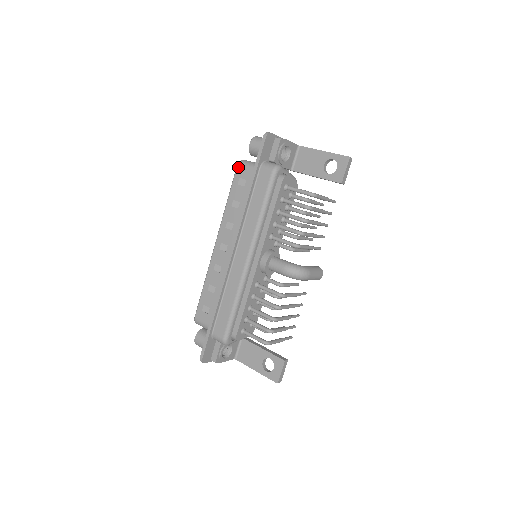
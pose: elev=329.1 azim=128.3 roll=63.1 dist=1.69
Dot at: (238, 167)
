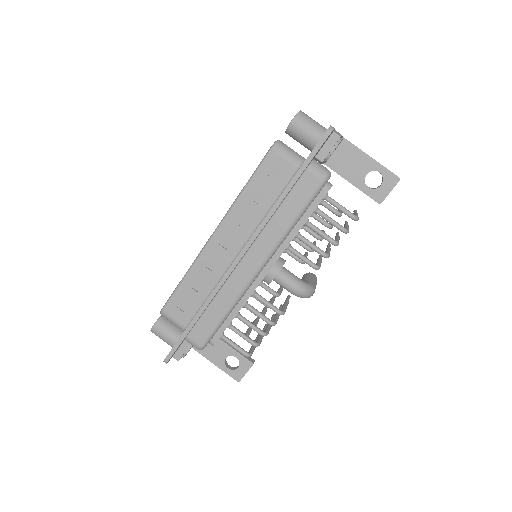
Dot at: (273, 151)
